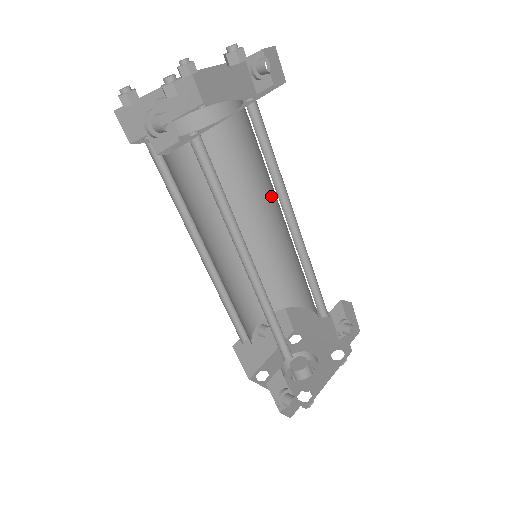
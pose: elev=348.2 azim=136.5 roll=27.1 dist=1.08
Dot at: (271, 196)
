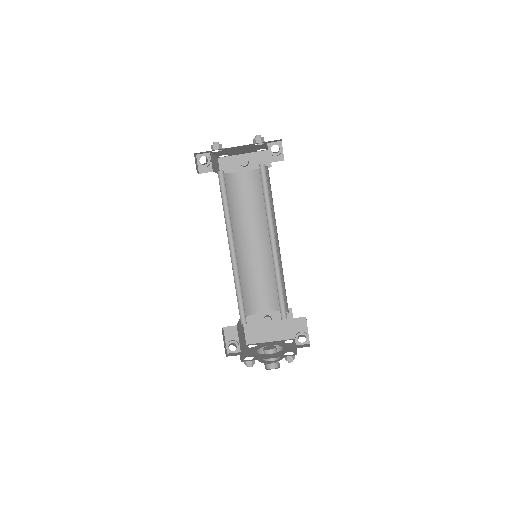
Dot at: occluded
